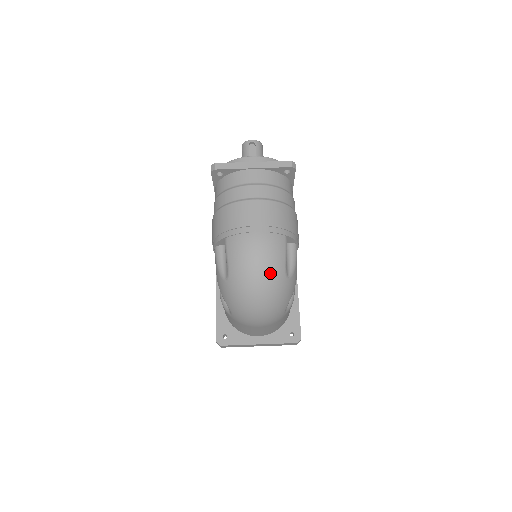
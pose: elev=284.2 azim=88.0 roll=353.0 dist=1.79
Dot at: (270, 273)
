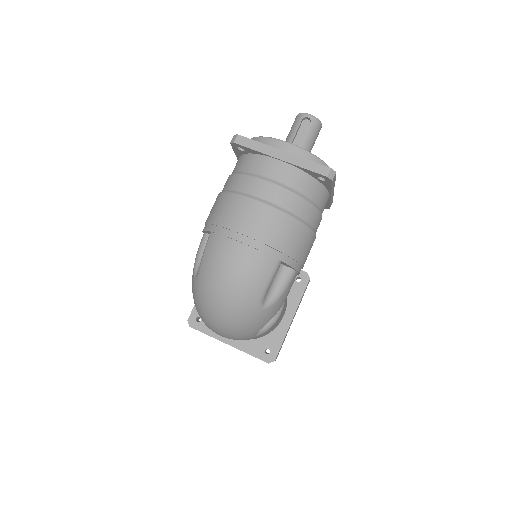
Dot at: (239, 296)
